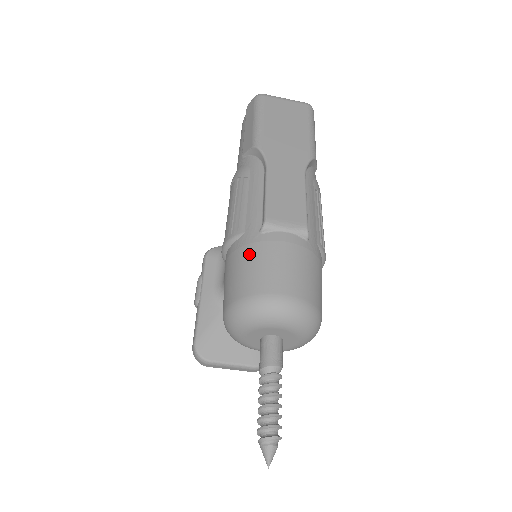
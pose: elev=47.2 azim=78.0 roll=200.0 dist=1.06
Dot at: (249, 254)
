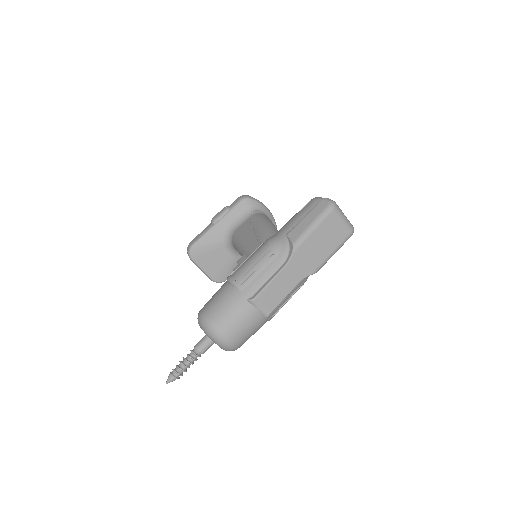
Dot at: (233, 306)
